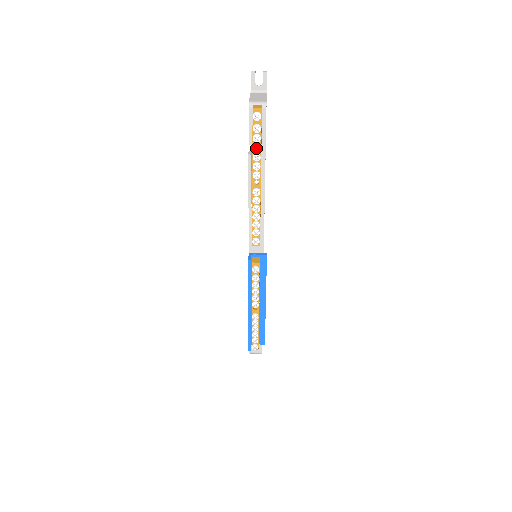
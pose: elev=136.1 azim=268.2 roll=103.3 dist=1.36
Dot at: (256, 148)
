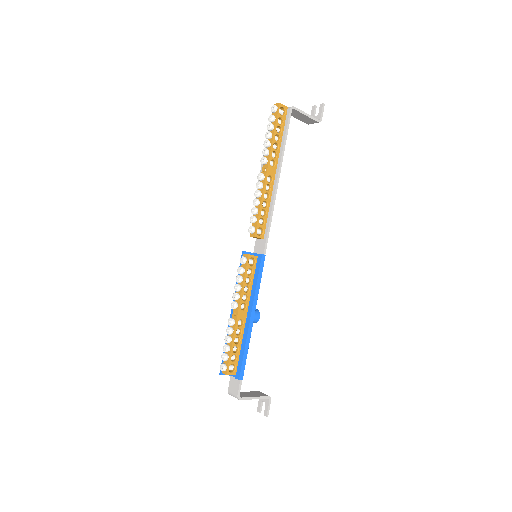
Dot at: (269, 136)
